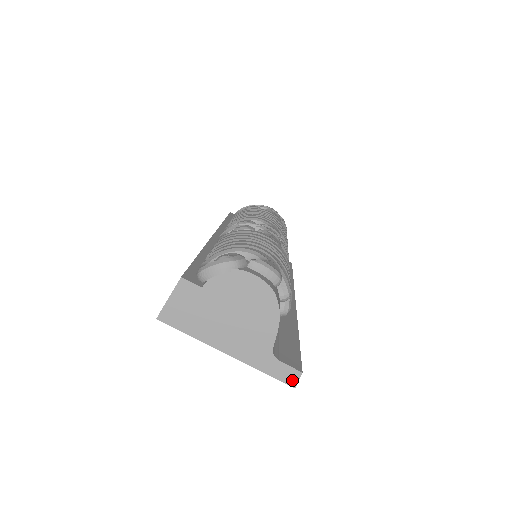
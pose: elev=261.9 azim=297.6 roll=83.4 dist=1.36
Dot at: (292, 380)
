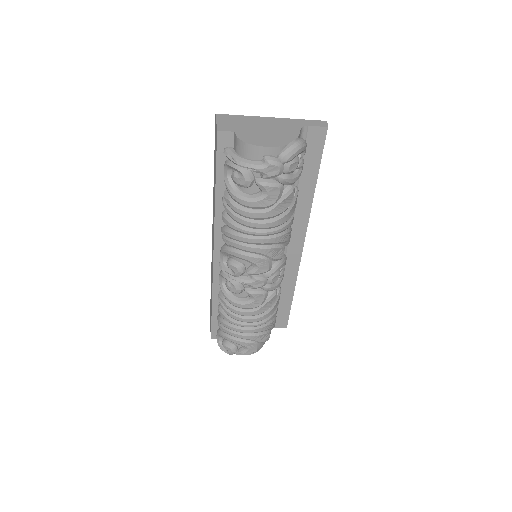
Dot at: occluded
